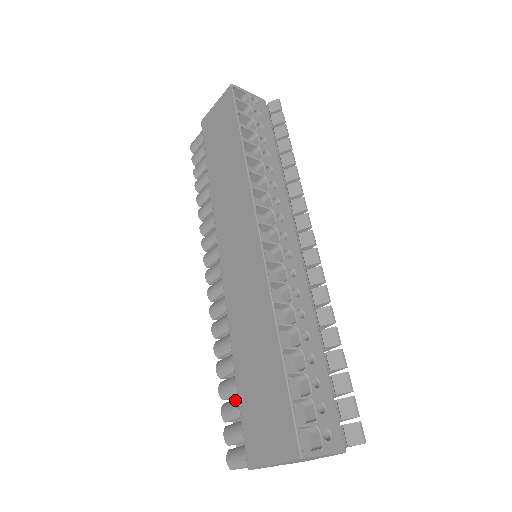
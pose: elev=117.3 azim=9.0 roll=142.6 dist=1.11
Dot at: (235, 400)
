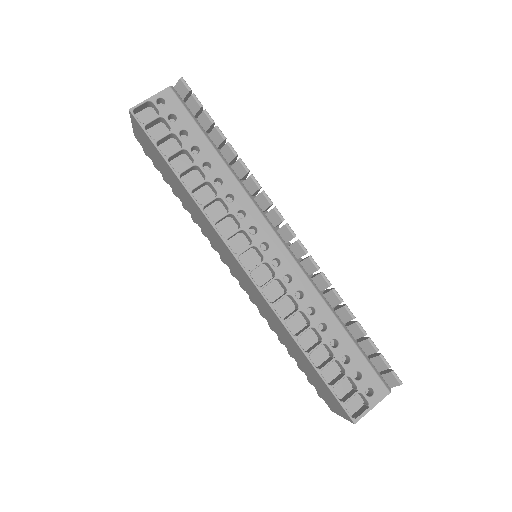
Dot at: occluded
